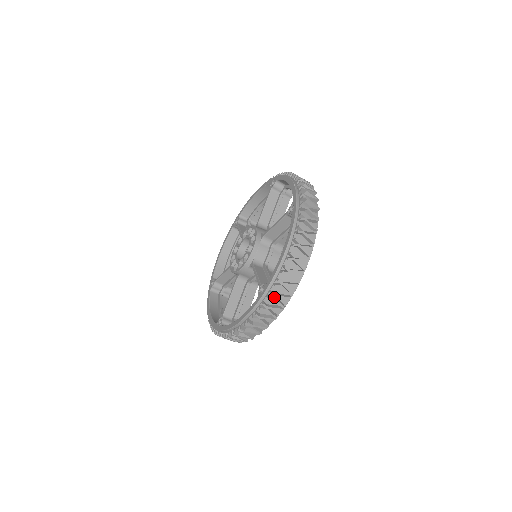
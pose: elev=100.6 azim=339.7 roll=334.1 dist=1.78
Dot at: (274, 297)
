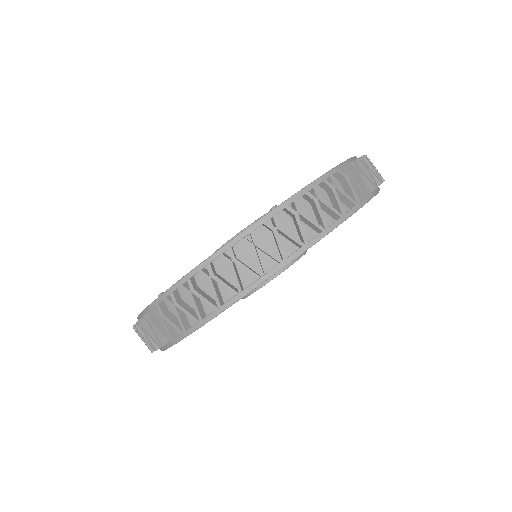
Dot at: (297, 211)
